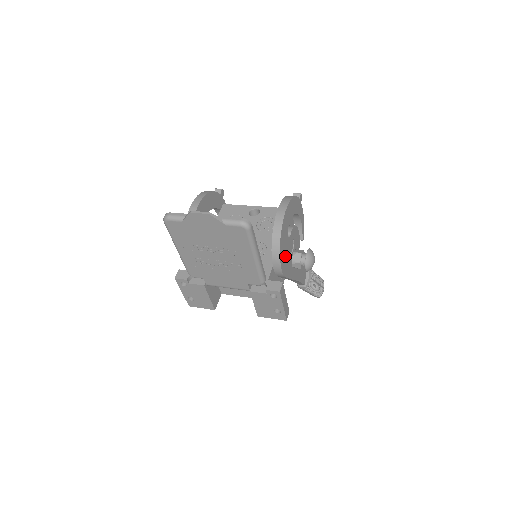
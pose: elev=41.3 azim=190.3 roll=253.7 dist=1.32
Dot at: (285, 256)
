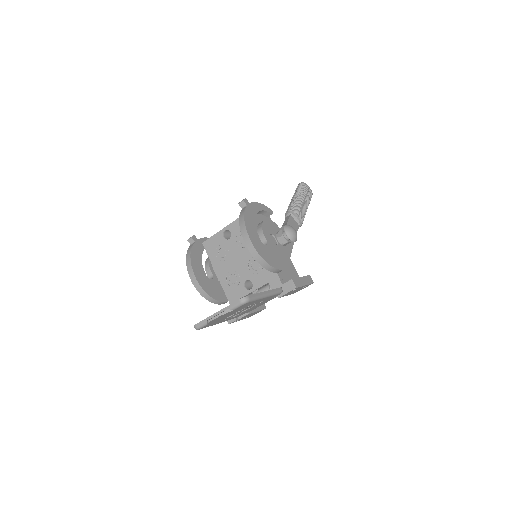
Dot at: (277, 257)
